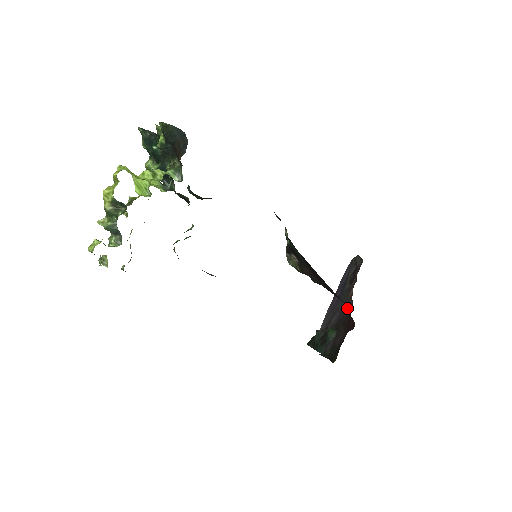
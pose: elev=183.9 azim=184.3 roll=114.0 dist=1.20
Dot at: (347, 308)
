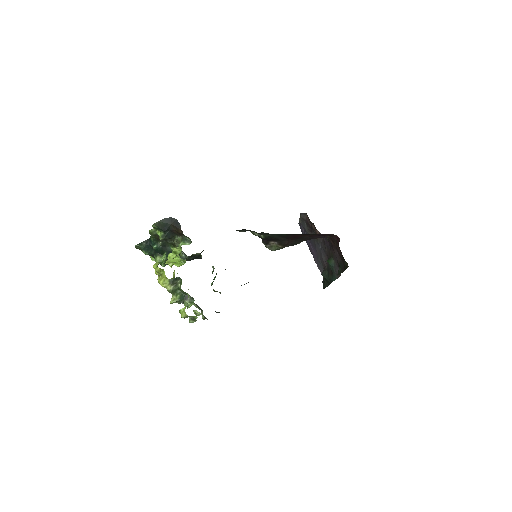
Dot at: (325, 241)
